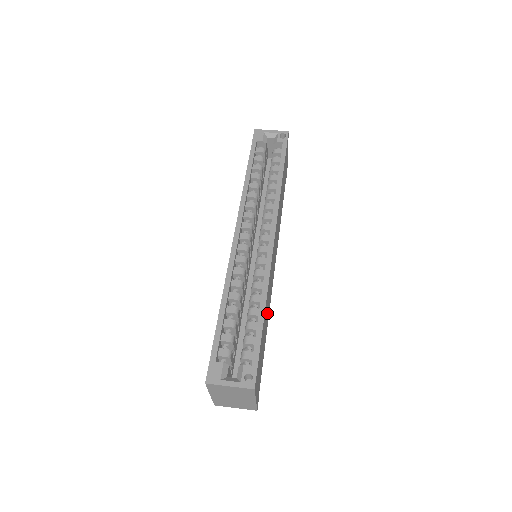
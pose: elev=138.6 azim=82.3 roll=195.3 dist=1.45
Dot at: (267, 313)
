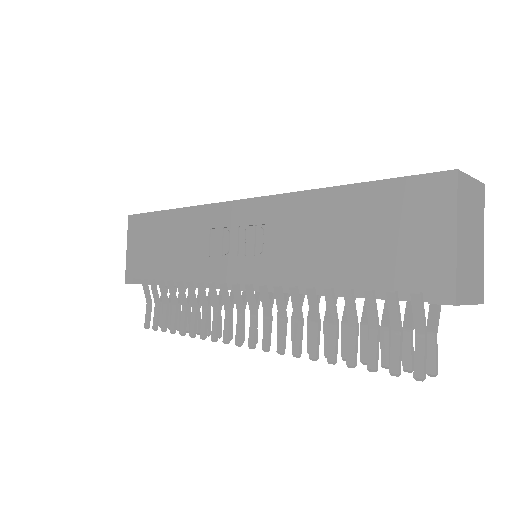
Dot at: occluded
